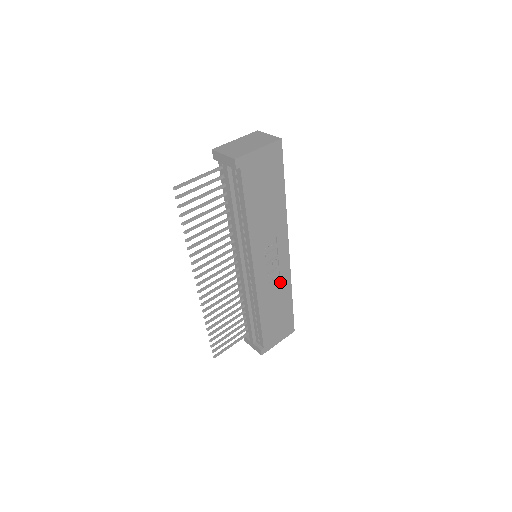
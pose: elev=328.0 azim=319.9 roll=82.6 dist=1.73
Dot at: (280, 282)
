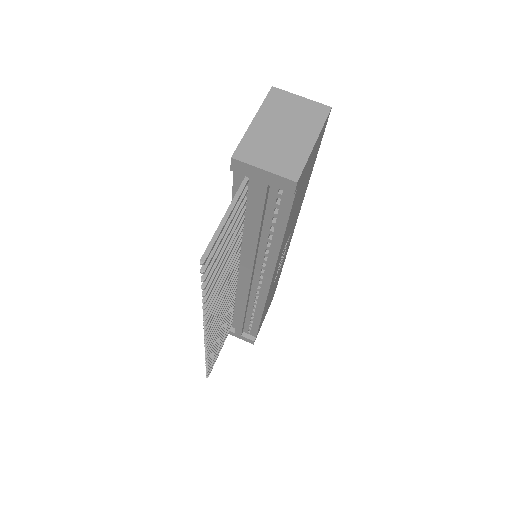
Dot at: occluded
